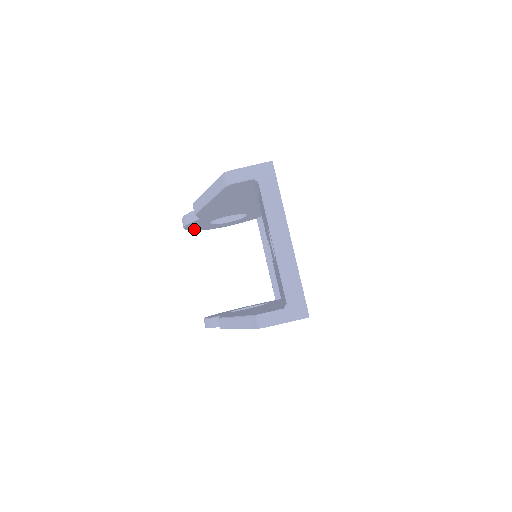
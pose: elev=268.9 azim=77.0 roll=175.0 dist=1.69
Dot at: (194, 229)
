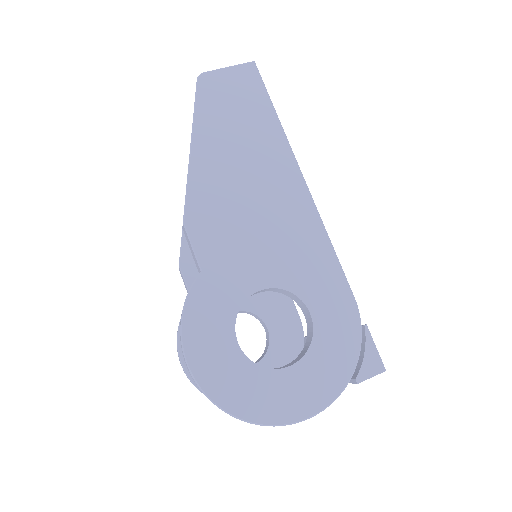
Dot at: occluded
